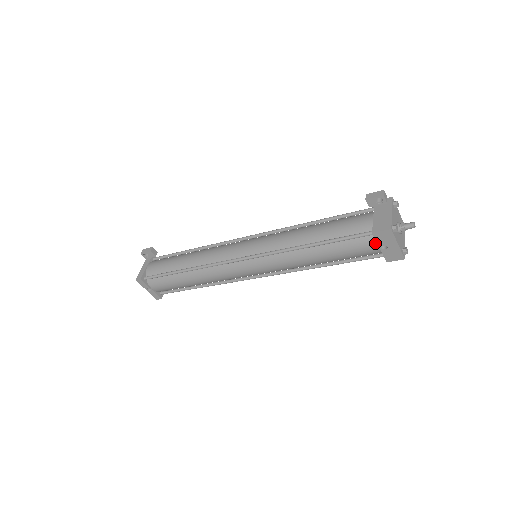
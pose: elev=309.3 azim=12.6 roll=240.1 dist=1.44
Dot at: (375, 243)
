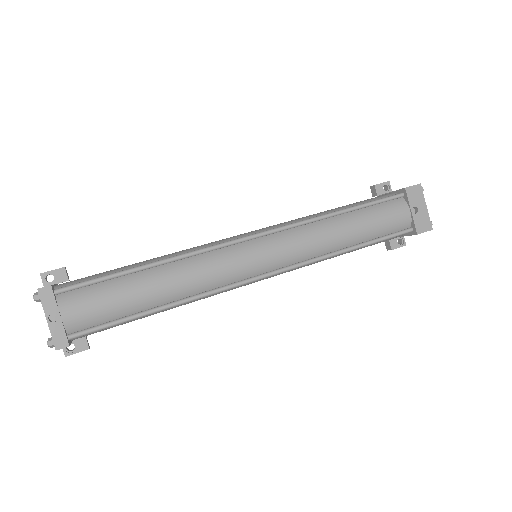
Dot at: (406, 206)
